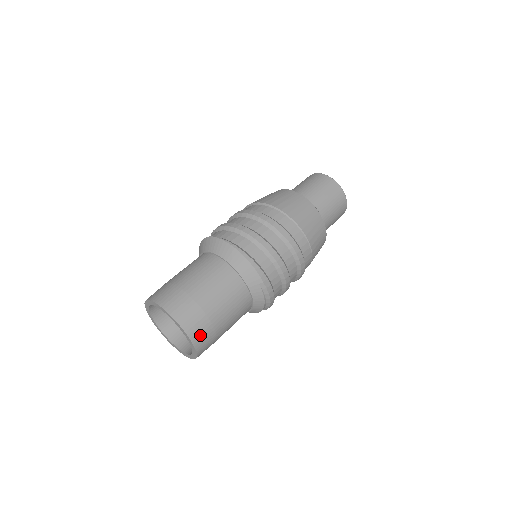
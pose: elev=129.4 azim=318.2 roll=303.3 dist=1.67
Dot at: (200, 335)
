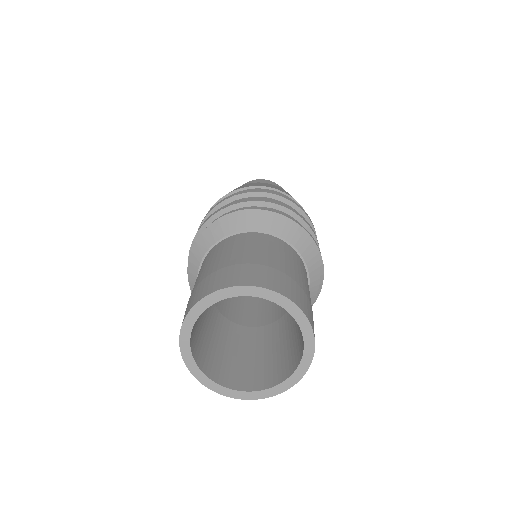
Dot at: occluded
